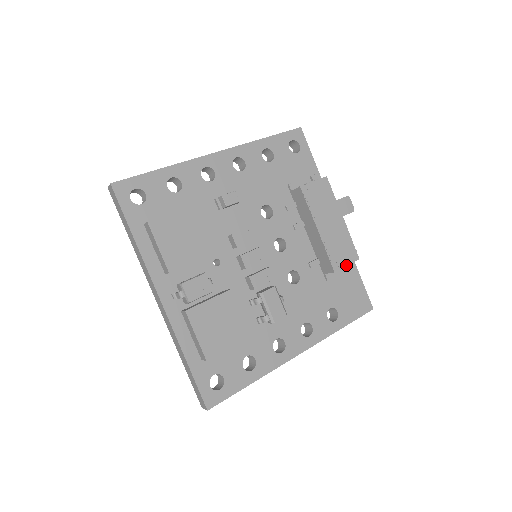
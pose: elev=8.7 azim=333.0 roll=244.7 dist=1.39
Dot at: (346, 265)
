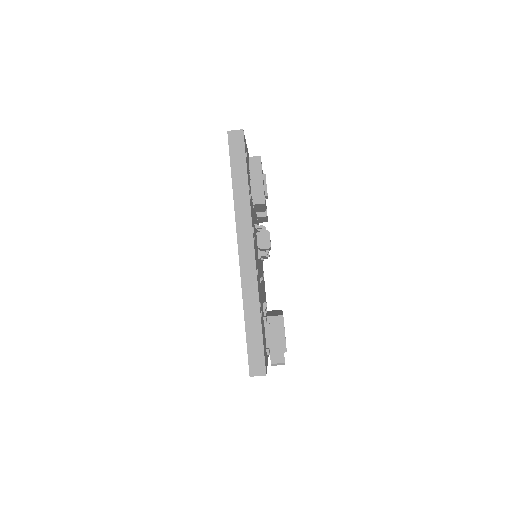
Dot at: occluded
